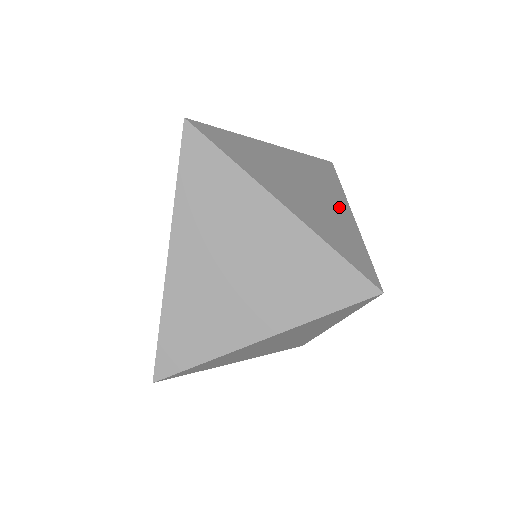
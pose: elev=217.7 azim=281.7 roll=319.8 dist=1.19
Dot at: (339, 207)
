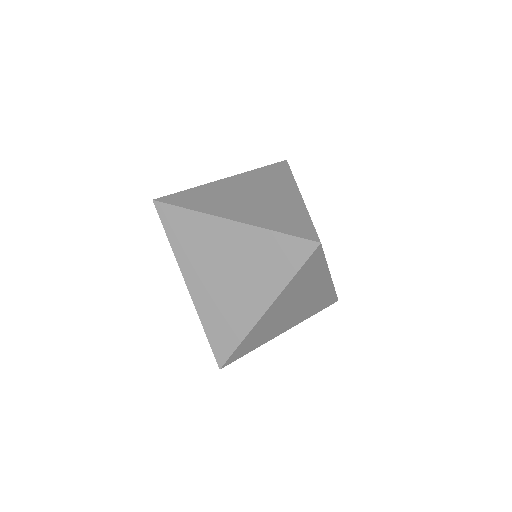
Dot at: (287, 196)
